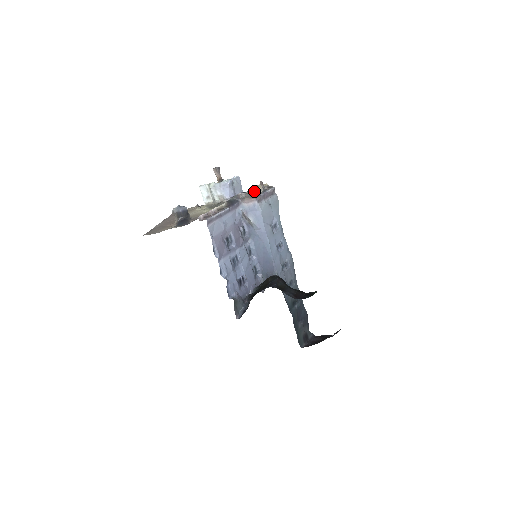
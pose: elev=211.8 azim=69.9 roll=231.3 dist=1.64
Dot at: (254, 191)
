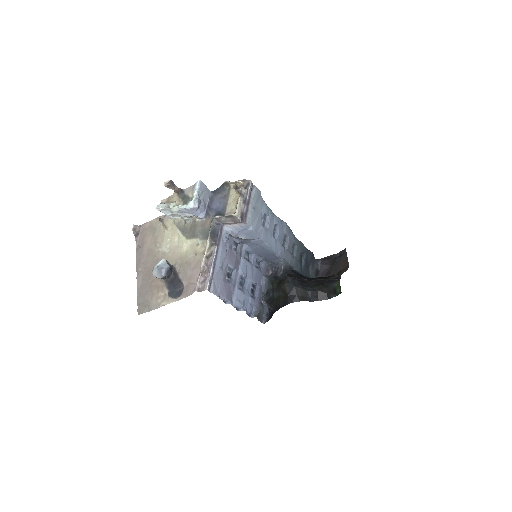
Dot at: (236, 213)
